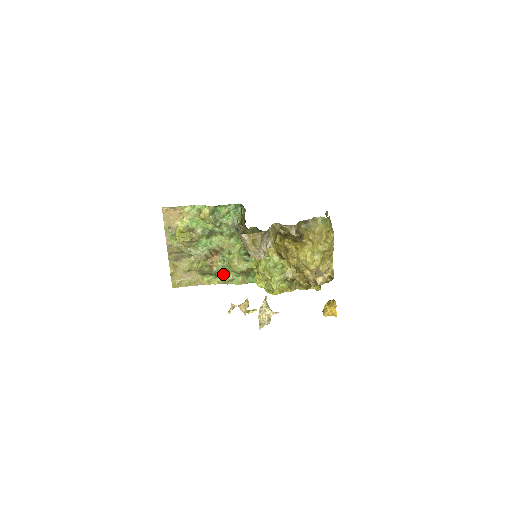
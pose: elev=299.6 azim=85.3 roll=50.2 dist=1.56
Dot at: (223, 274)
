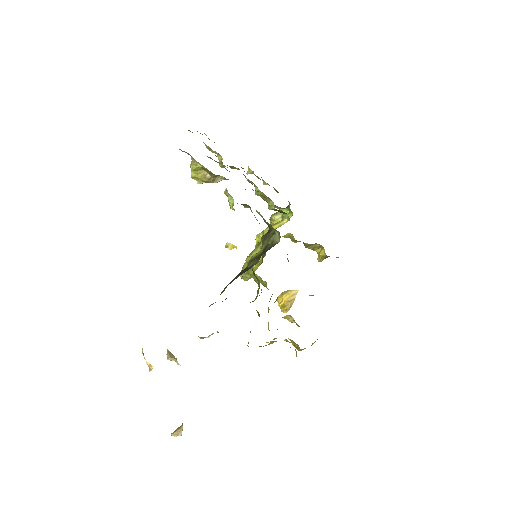
Dot at: occluded
